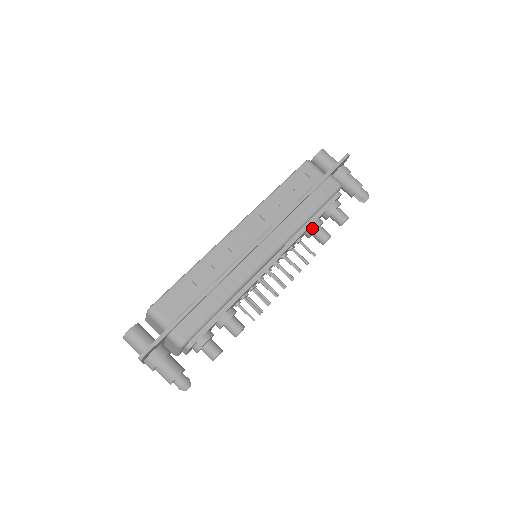
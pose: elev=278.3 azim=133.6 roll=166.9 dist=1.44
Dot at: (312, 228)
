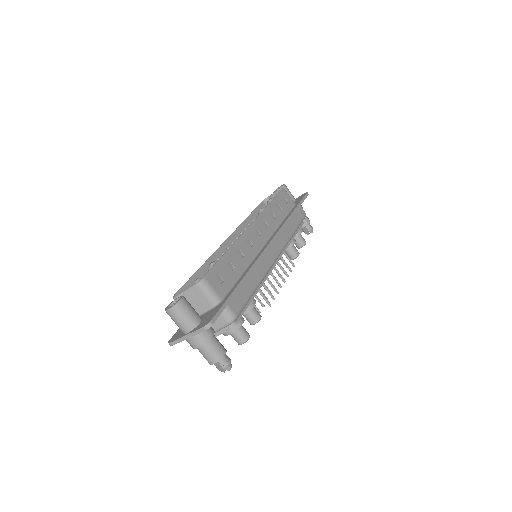
Dot at: (291, 243)
